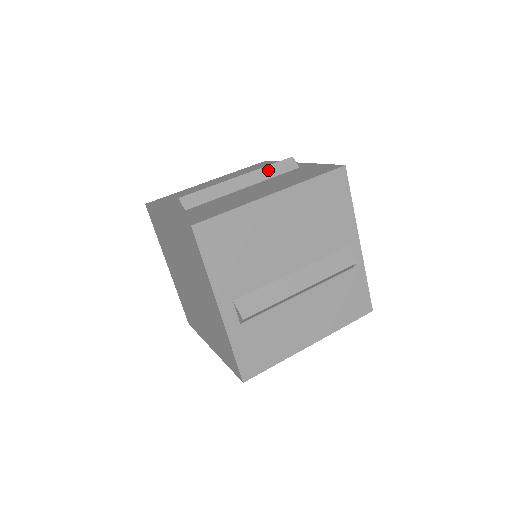
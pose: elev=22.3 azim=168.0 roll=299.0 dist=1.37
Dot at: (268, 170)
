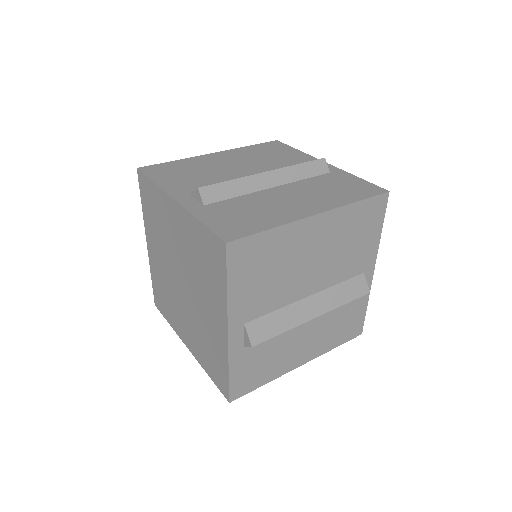
Dot at: (298, 170)
